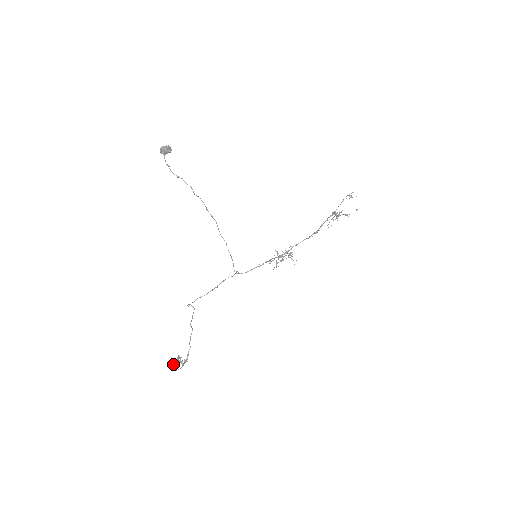
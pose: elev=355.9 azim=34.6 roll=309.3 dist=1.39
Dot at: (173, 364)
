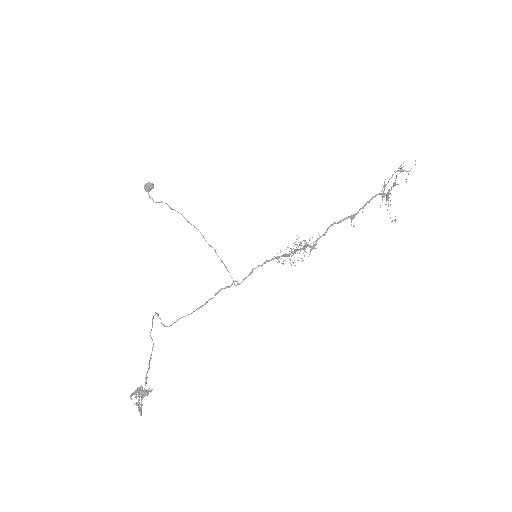
Dot at: (136, 403)
